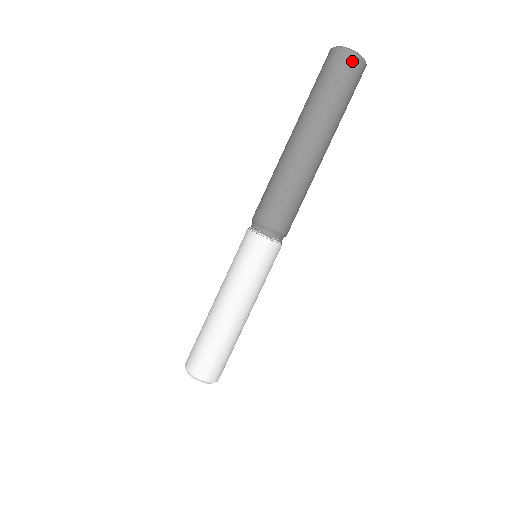
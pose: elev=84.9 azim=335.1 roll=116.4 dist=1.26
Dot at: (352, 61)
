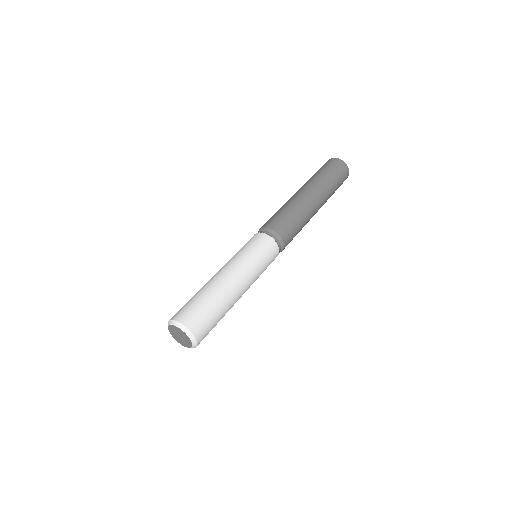
Dot at: (342, 165)
